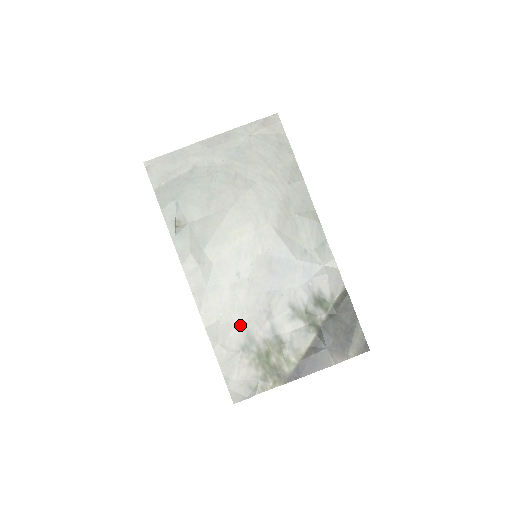
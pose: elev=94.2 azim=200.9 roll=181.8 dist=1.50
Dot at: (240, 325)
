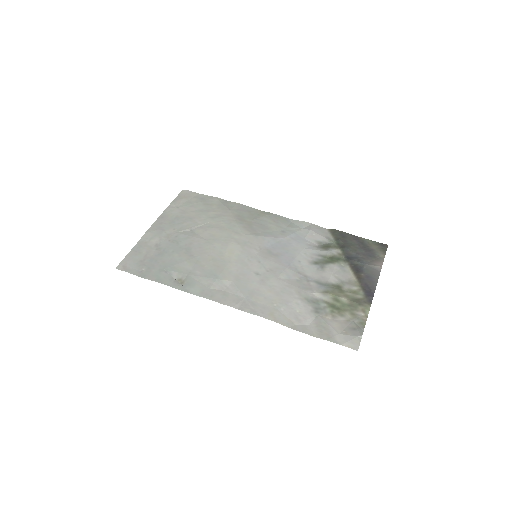
Dot at: (296, 300)
